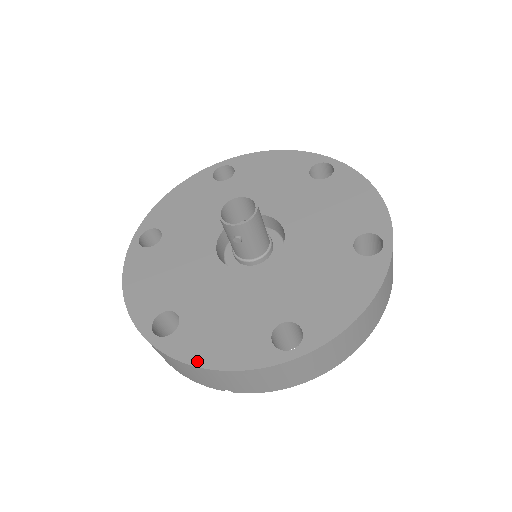
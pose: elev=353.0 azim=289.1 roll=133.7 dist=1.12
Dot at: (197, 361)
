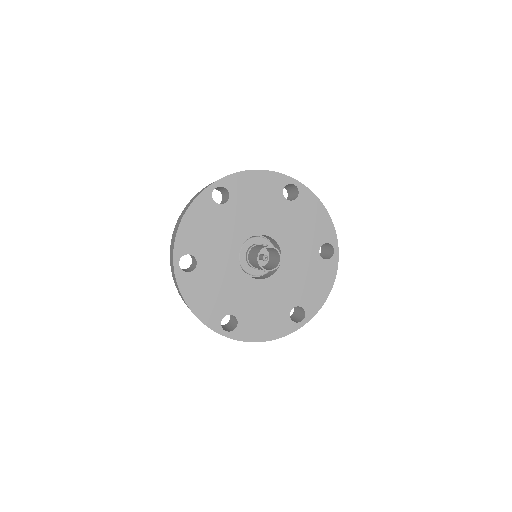
Dot at: (257, 339)
